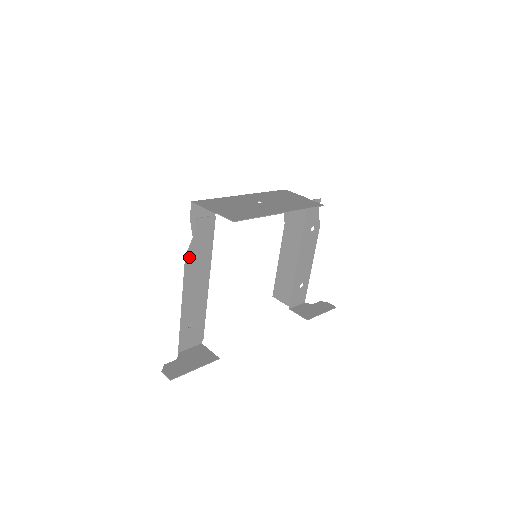
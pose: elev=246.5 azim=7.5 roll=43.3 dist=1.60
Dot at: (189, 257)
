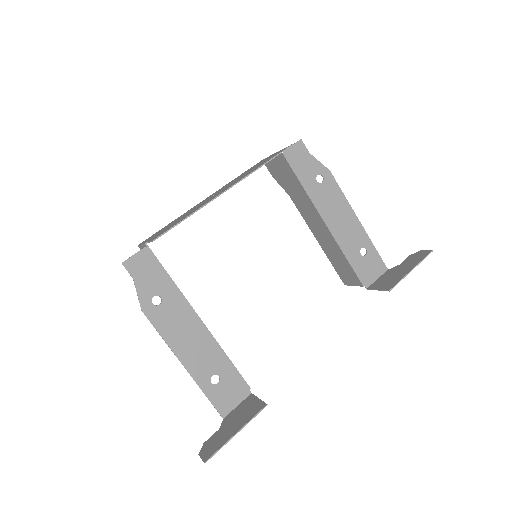
Dot at: (147, 308)
